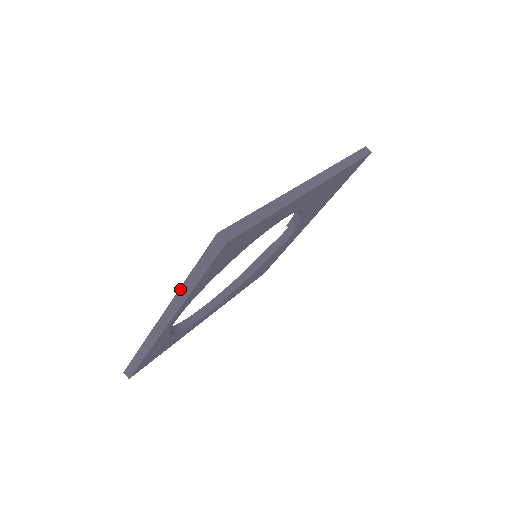
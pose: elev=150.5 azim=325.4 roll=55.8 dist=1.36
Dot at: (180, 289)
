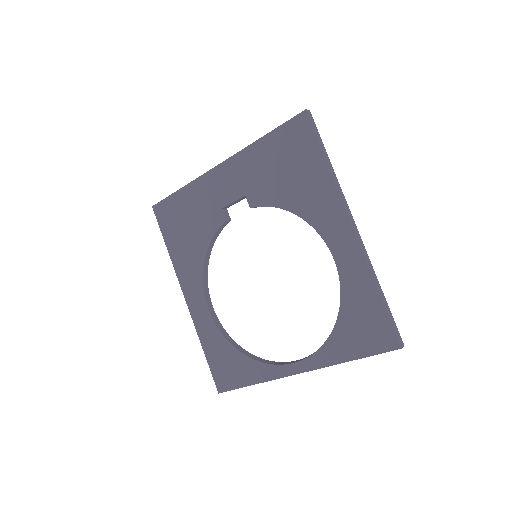
Dot at: occluded
